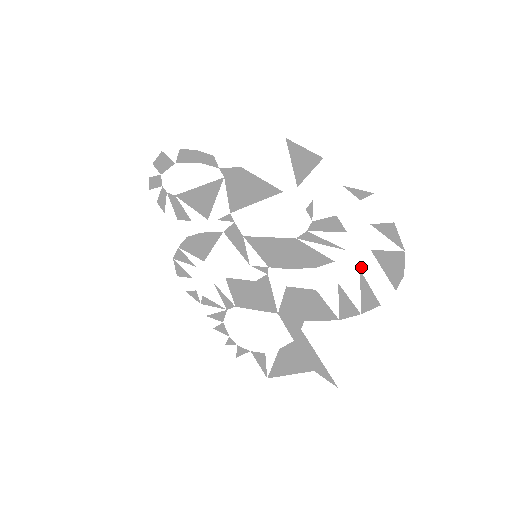
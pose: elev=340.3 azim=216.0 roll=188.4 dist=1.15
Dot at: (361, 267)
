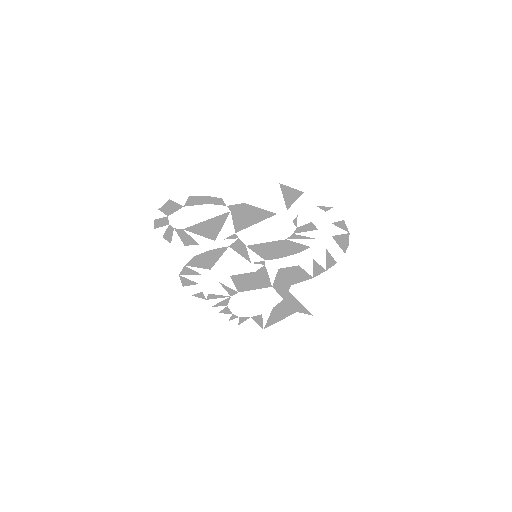
Dot at: (326, 246)
